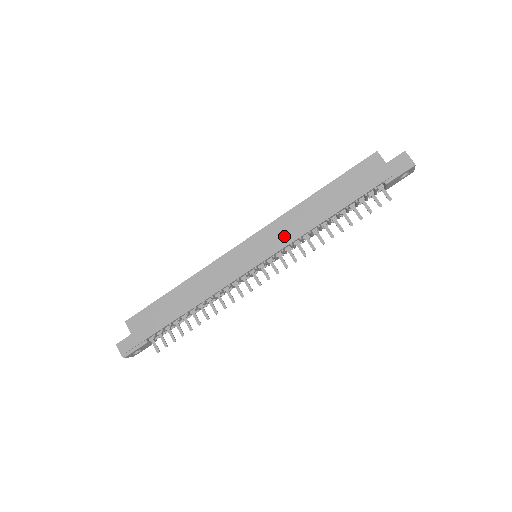
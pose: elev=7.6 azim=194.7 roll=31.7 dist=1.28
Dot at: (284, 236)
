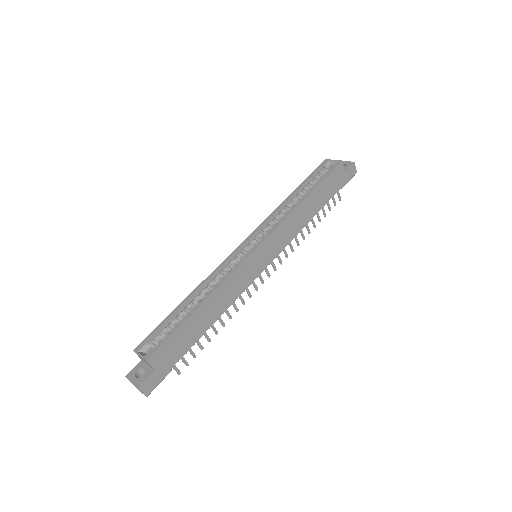
Dot at: (285, 238)
